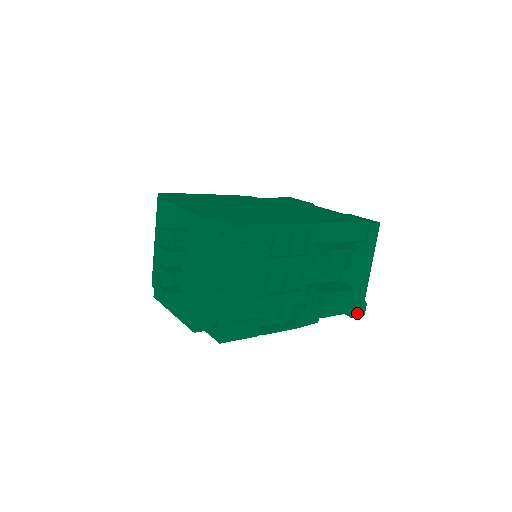
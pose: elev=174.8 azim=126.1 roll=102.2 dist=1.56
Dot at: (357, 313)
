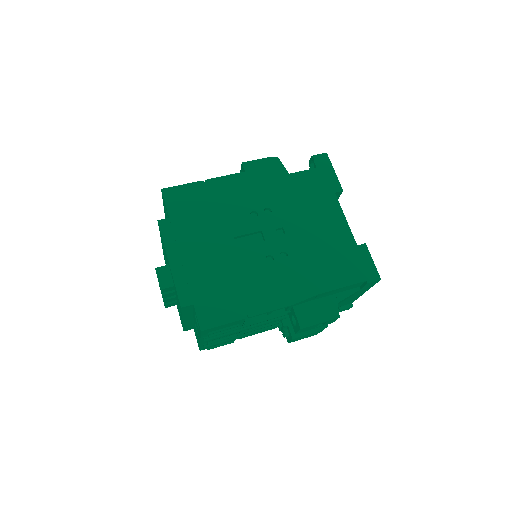
Dot at: (340, 311)
